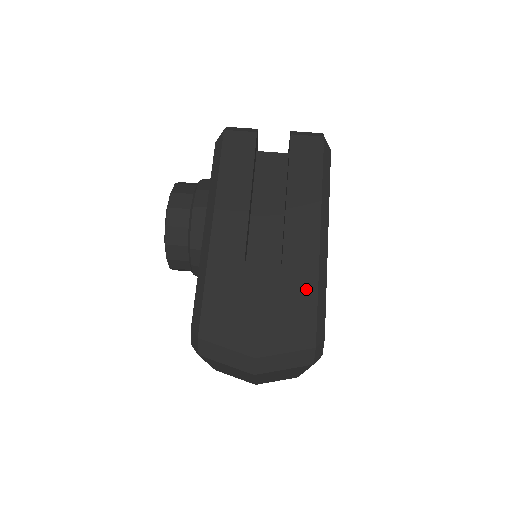
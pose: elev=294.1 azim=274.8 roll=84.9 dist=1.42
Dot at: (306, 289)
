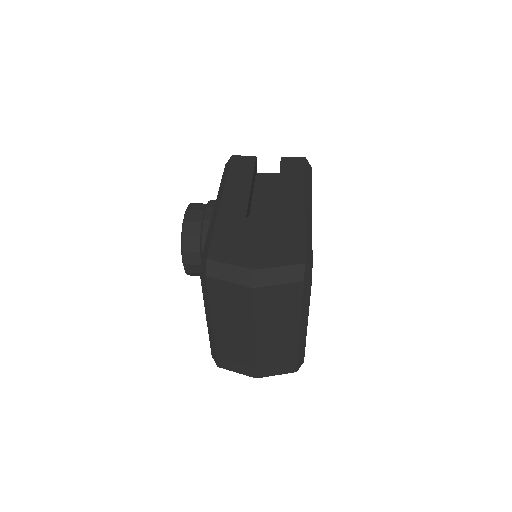
Dot at: (295, 231)
